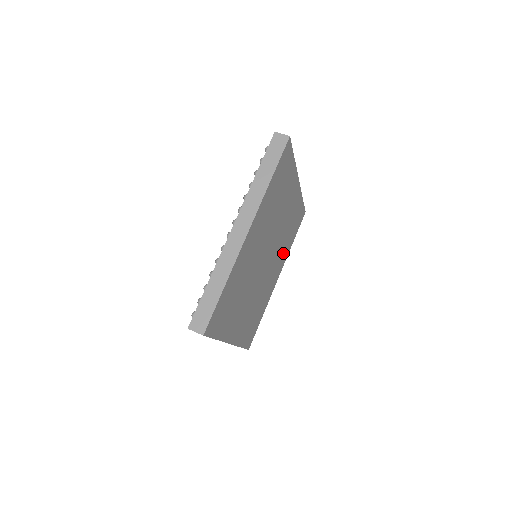
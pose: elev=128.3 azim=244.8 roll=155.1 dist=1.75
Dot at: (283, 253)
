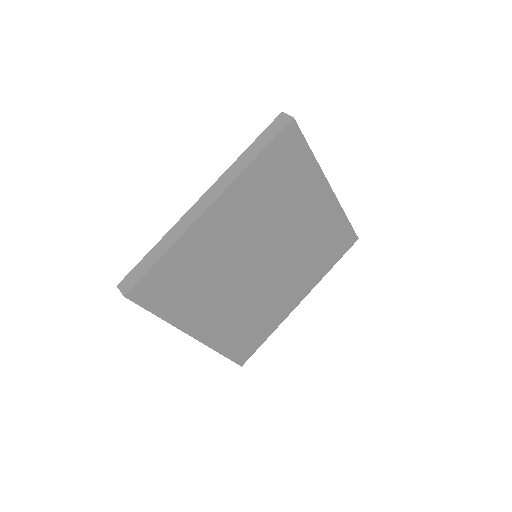
Dot at: (308, 272)
